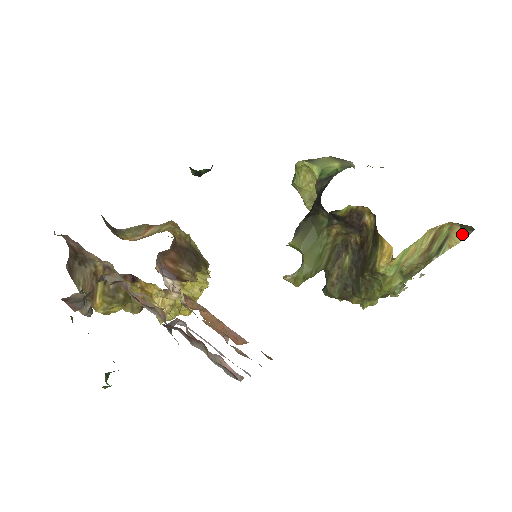
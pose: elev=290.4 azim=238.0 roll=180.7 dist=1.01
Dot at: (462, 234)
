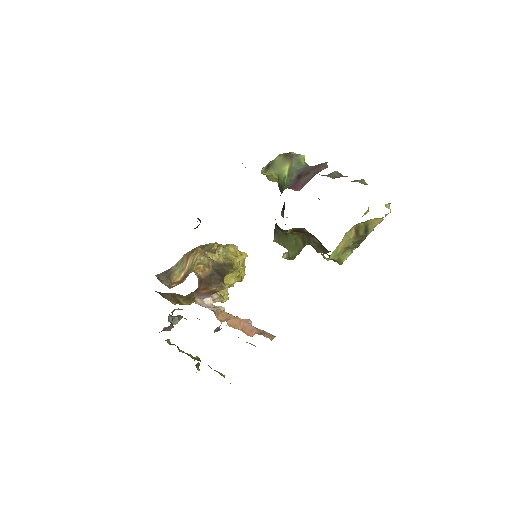
Dot at: (378, 218)
